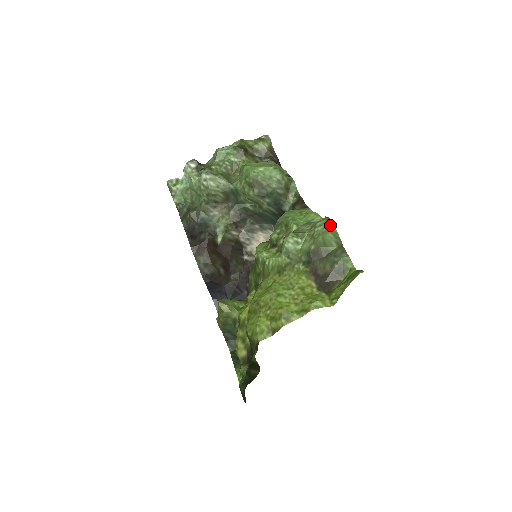
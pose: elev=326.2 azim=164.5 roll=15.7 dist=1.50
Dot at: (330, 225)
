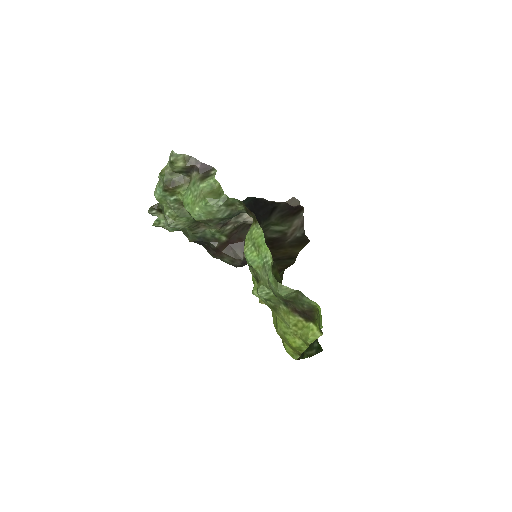
Dot at: (277, 287)
